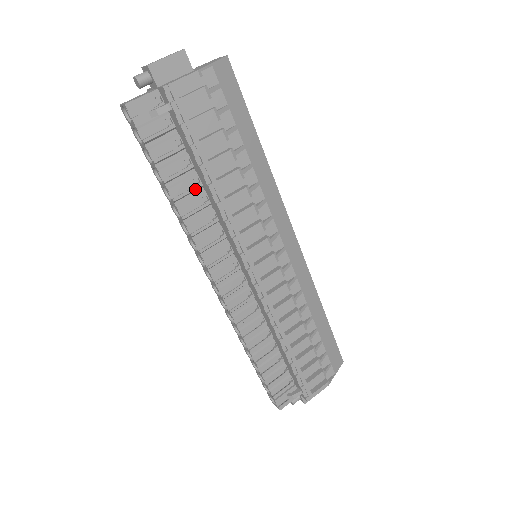
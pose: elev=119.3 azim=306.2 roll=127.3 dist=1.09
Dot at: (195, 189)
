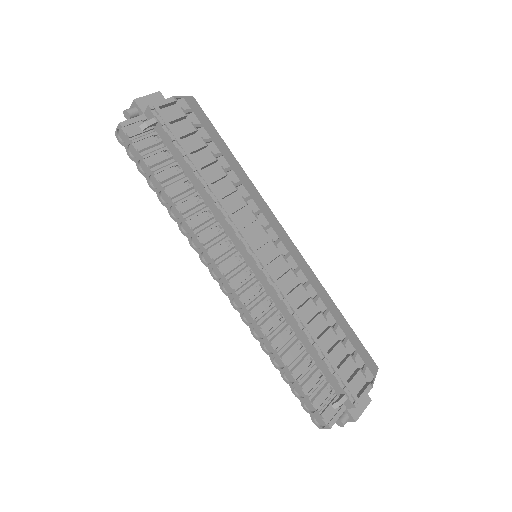
Dot at: (188, 189)
